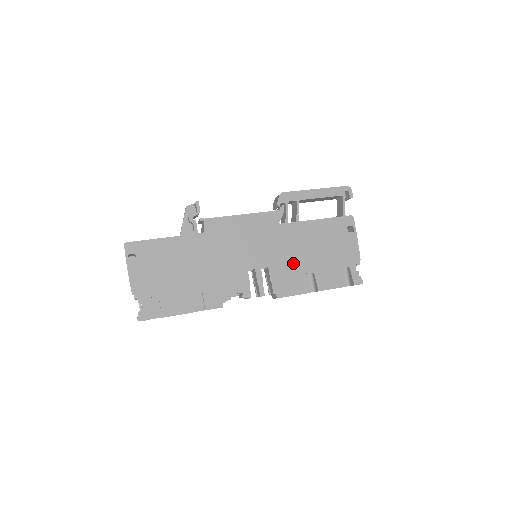
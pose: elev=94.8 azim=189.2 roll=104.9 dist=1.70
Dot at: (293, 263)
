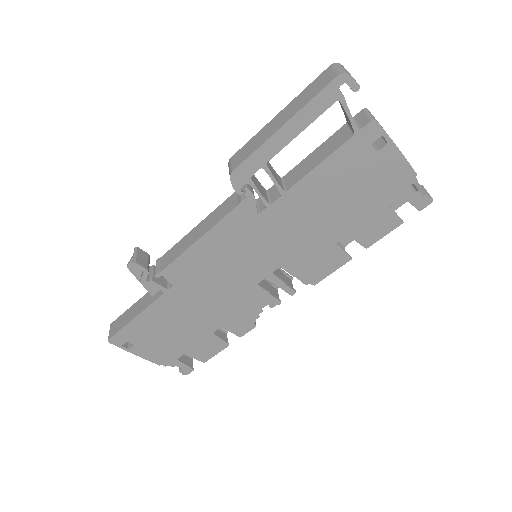
Dot at: (310, 243)
